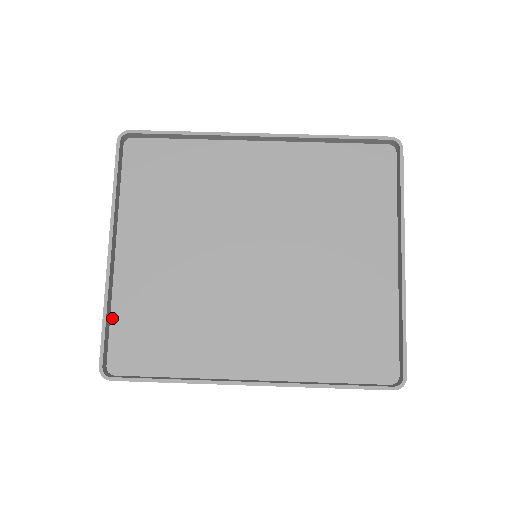
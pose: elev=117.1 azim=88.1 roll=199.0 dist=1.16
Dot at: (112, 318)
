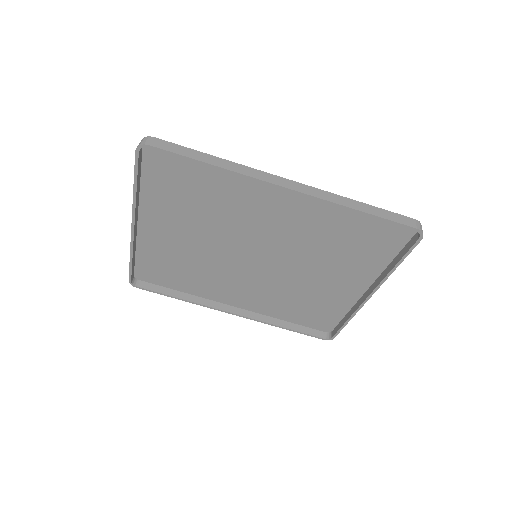
Dot at: (137, 255)
